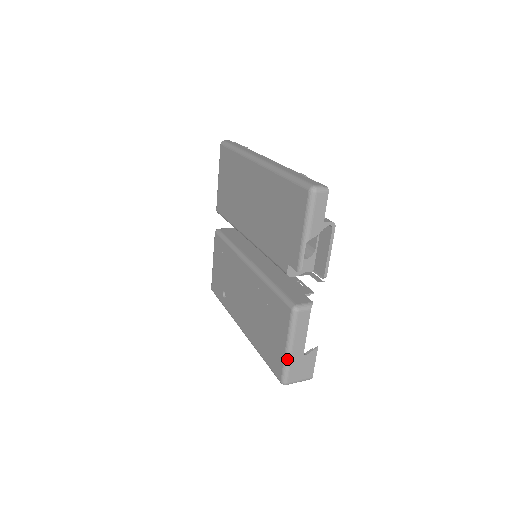
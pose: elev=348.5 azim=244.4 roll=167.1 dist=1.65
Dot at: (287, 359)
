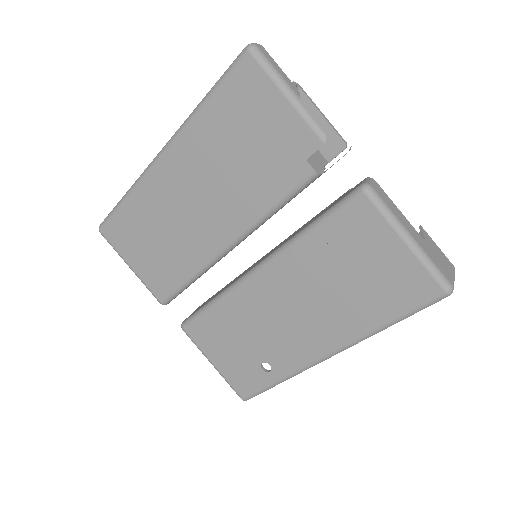
Dot at: (421, 254)
